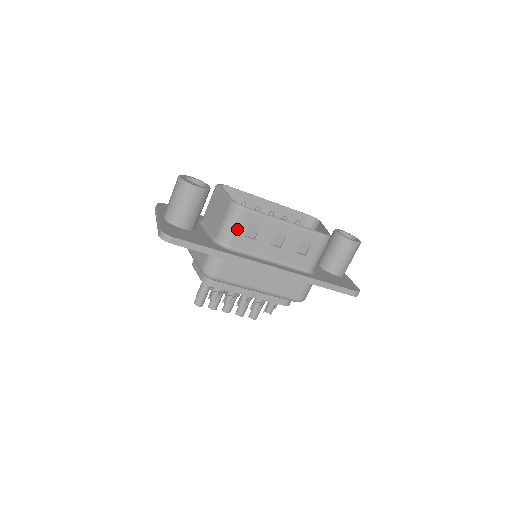
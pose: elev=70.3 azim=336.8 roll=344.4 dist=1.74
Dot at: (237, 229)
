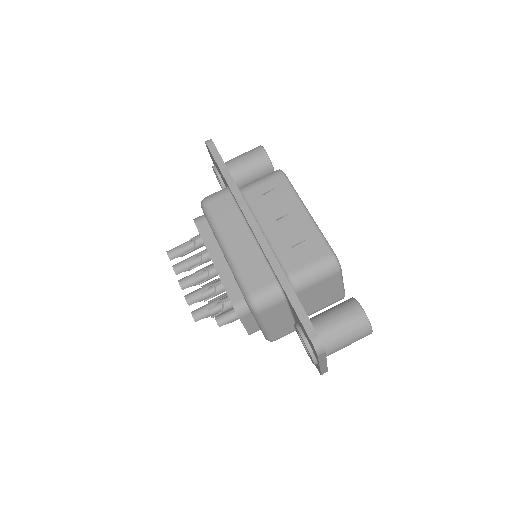
Dot at: (262, 184)
